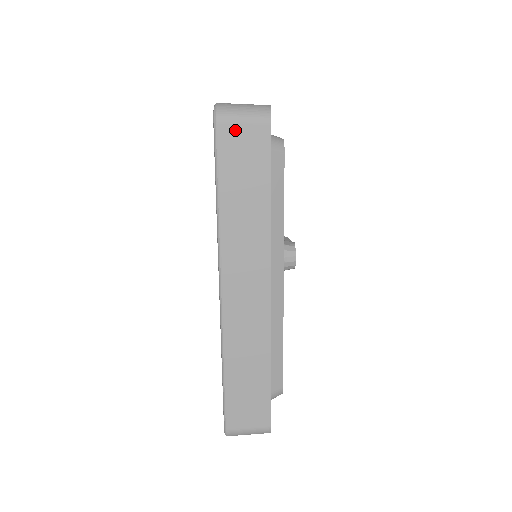
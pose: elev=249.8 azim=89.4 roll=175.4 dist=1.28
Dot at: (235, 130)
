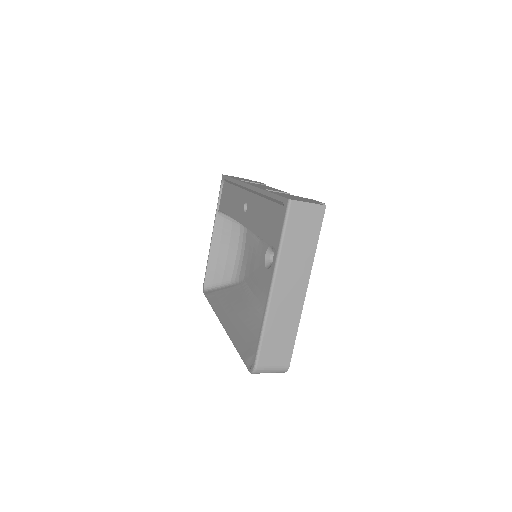
Dot at: occluded
